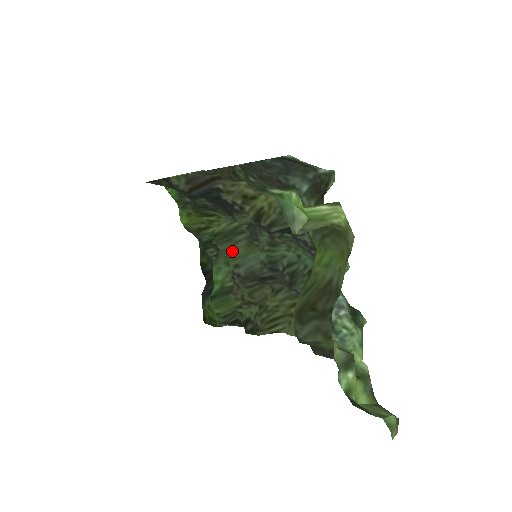
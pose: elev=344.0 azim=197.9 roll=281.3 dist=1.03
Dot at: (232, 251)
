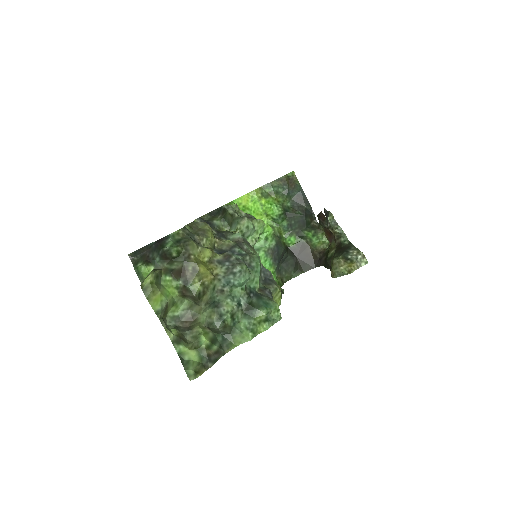
Dot at: occluded
